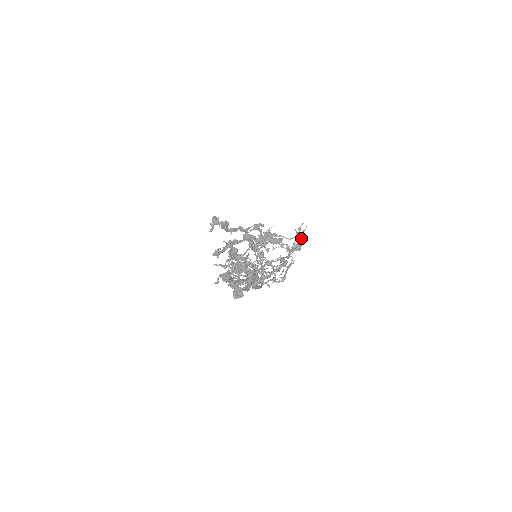
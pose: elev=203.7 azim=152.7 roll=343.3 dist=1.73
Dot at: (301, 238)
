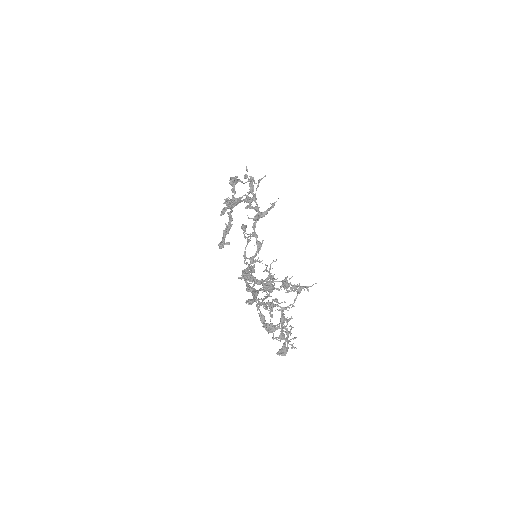
Dot at: occluded
